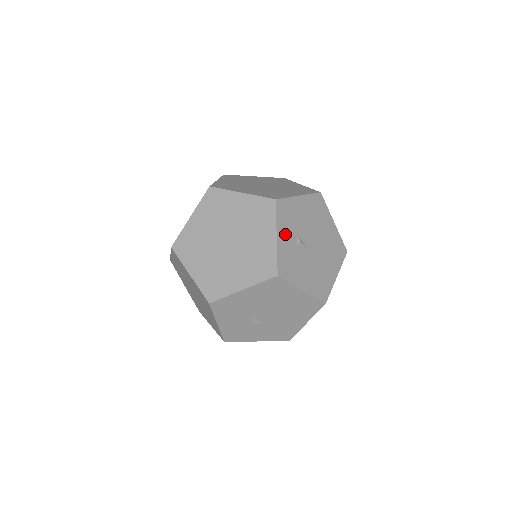
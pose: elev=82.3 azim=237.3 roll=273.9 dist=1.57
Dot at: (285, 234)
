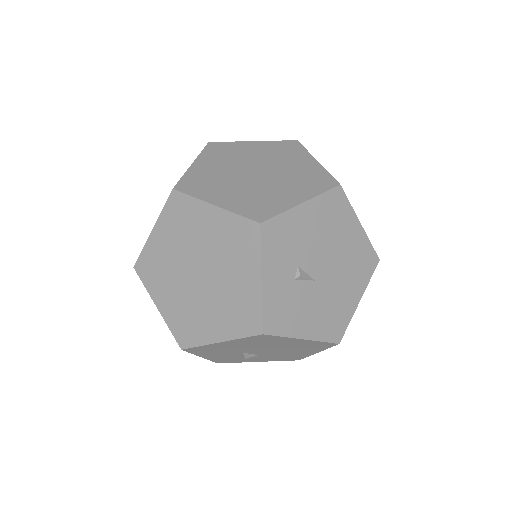
Dot at: (276, 271)
